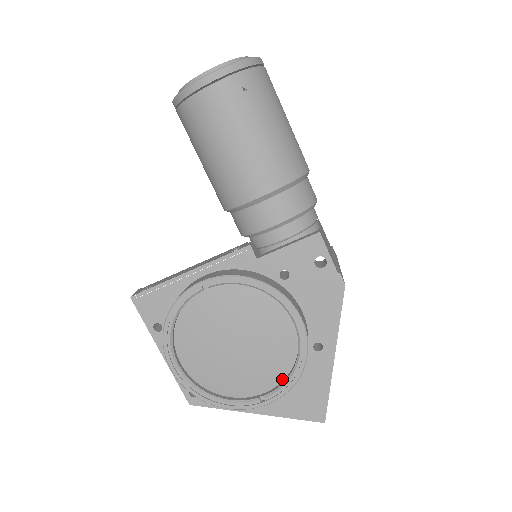
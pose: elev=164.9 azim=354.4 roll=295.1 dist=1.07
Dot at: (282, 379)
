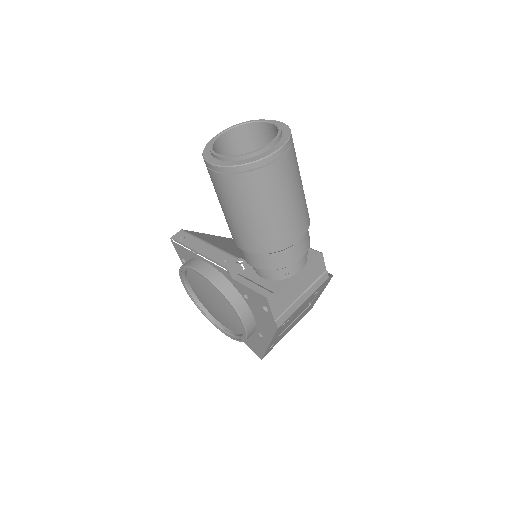
Dot at: (237, 333)
